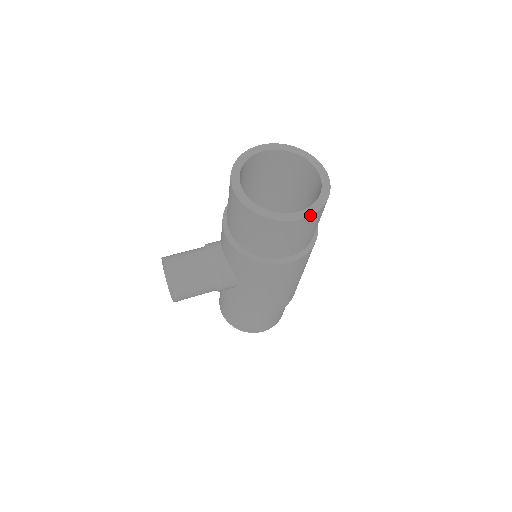
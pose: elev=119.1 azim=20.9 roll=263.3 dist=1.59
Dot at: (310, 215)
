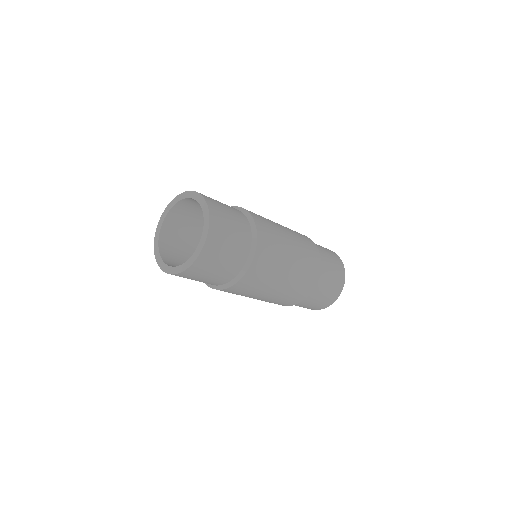
Dot at: (165, 272)
